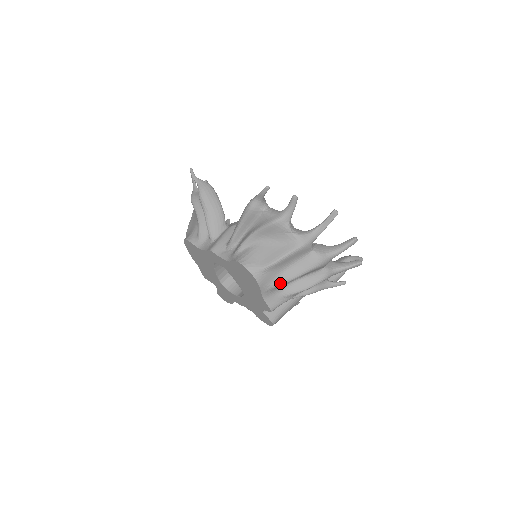
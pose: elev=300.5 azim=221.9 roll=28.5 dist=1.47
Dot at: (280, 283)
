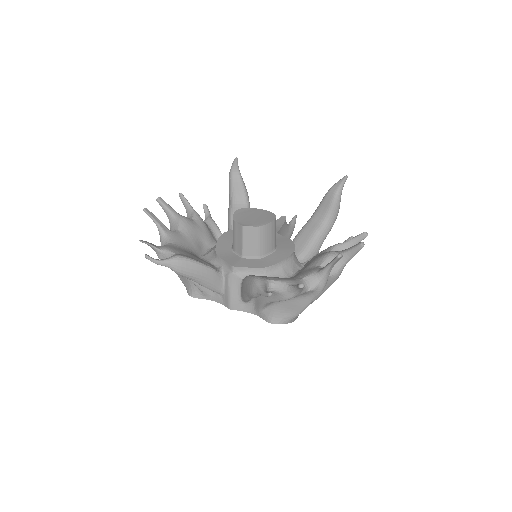
Dot at: occluded
